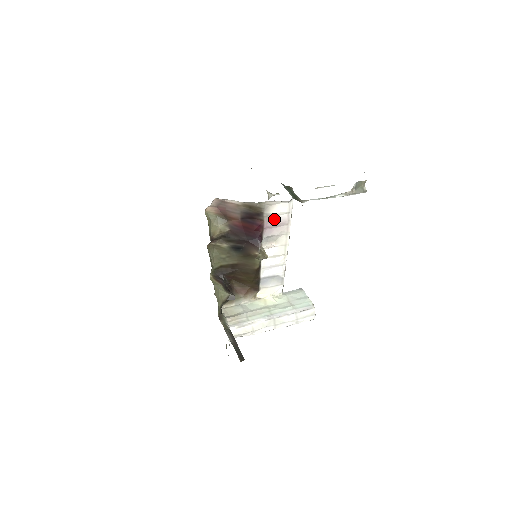
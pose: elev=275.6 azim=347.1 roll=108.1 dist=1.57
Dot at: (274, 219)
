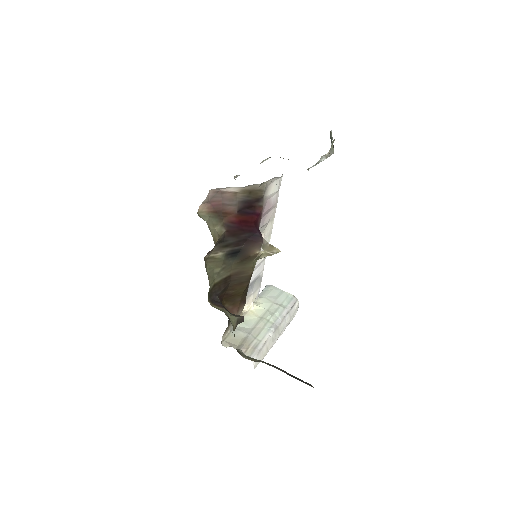
Dot at: (268, 203)
